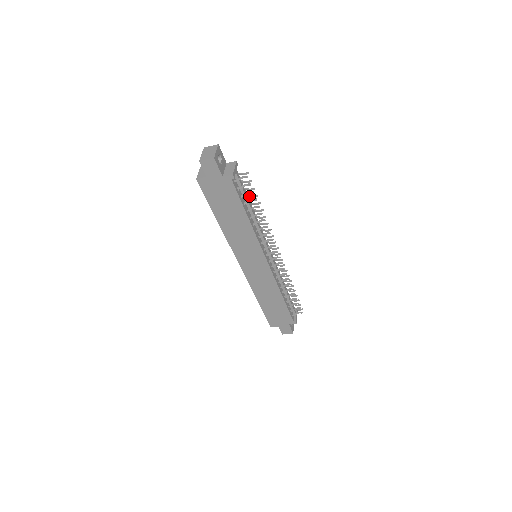
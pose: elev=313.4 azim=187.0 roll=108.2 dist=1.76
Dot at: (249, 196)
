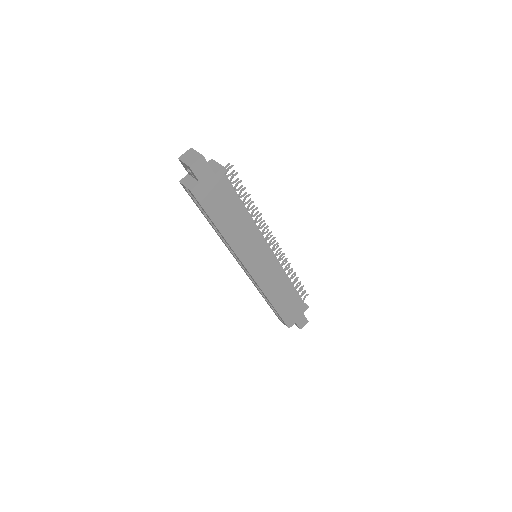
Dot at: occluded
